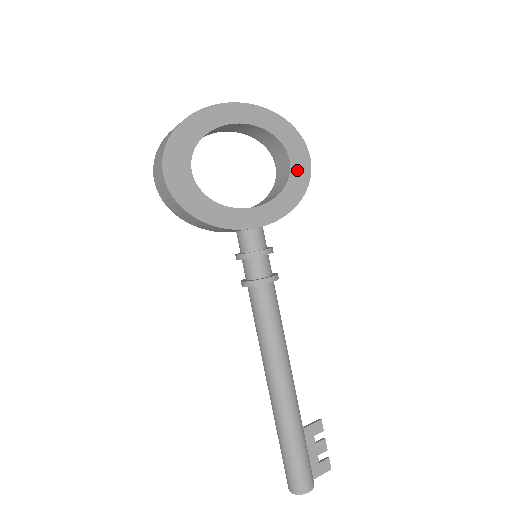
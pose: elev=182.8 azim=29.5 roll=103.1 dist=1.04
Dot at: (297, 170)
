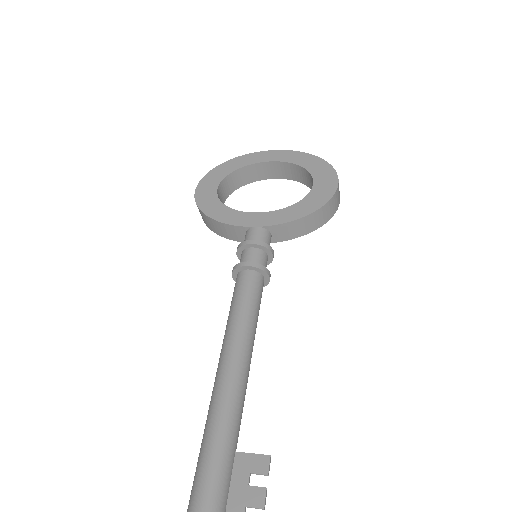
Dot at: (319, 190)
